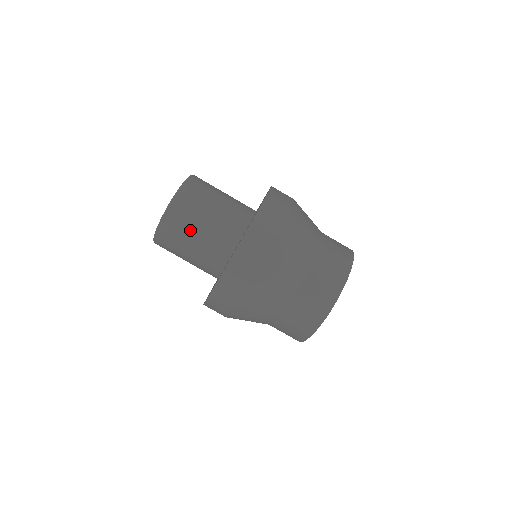
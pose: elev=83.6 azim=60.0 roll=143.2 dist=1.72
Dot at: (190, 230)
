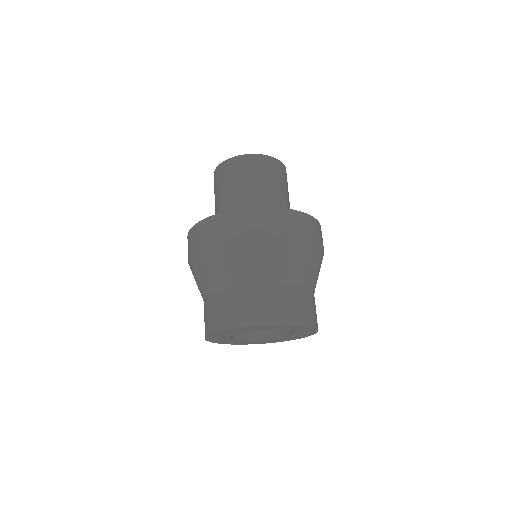
Dot at: (247, 179)
